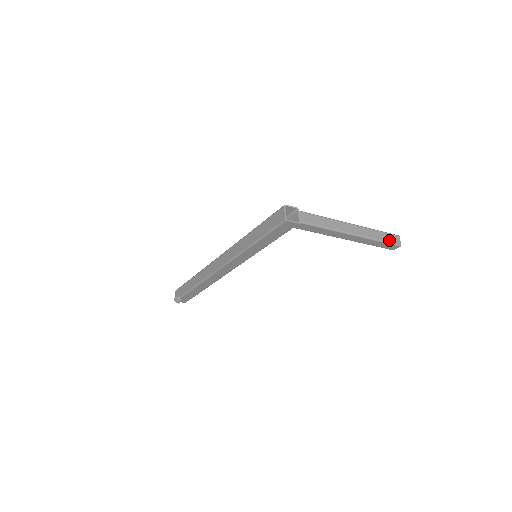
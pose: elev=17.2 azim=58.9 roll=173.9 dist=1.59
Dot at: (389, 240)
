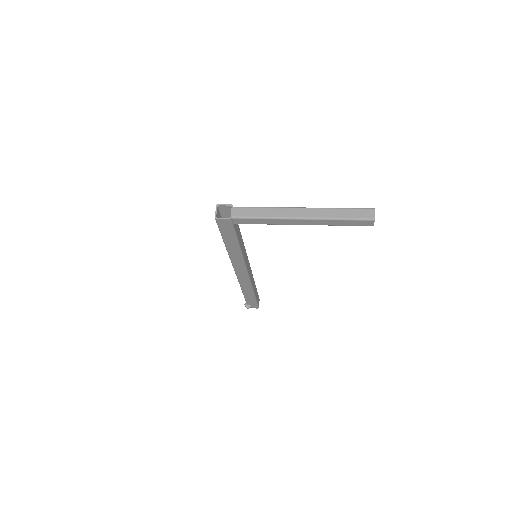
Dot at: (355, 216)
